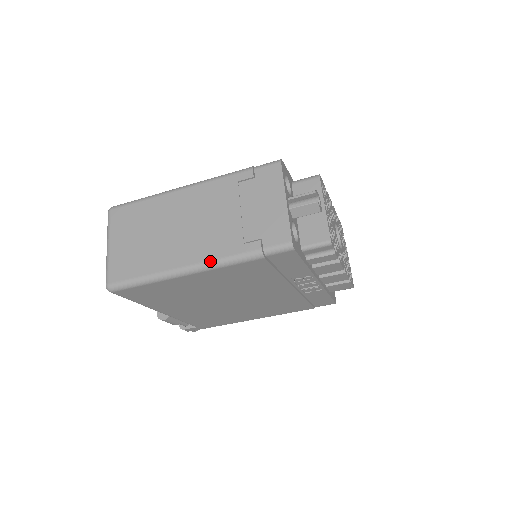
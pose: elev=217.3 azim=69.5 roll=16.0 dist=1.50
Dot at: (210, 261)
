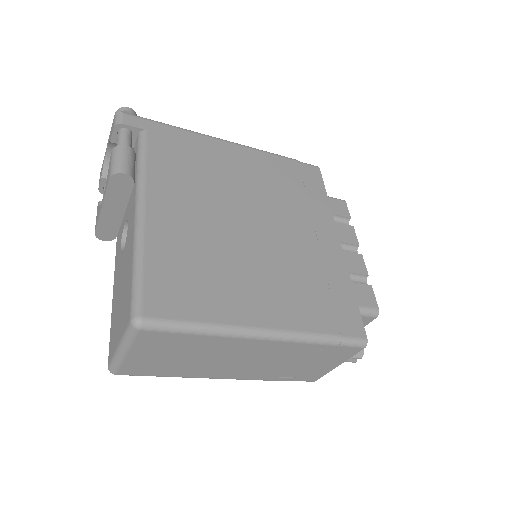
Dot at: occluded
